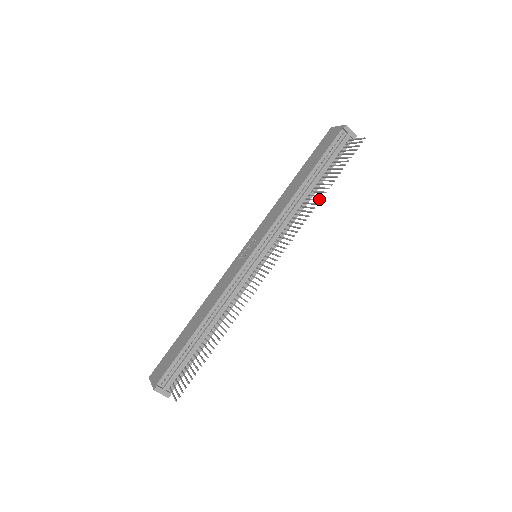
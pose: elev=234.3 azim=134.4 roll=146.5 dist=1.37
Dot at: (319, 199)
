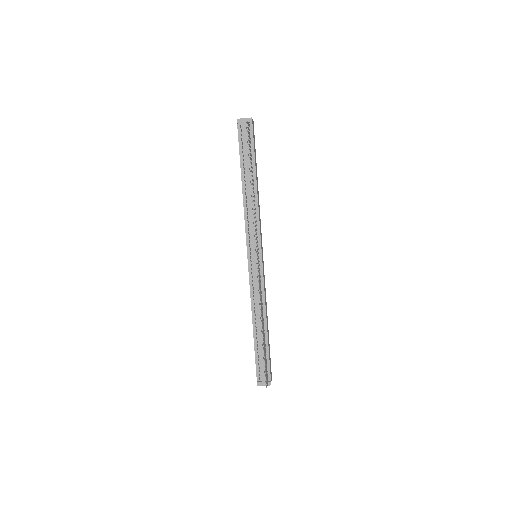
Dot at: occluded
